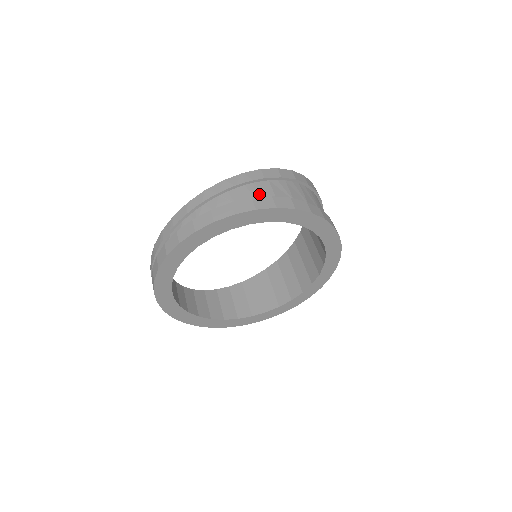
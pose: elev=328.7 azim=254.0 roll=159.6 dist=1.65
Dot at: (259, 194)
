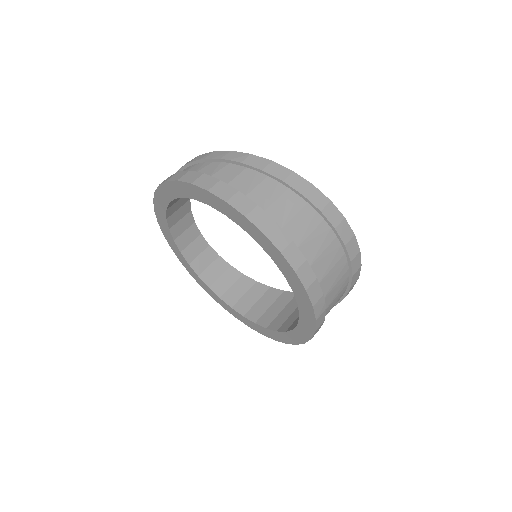
Dot at: (218, 174)
